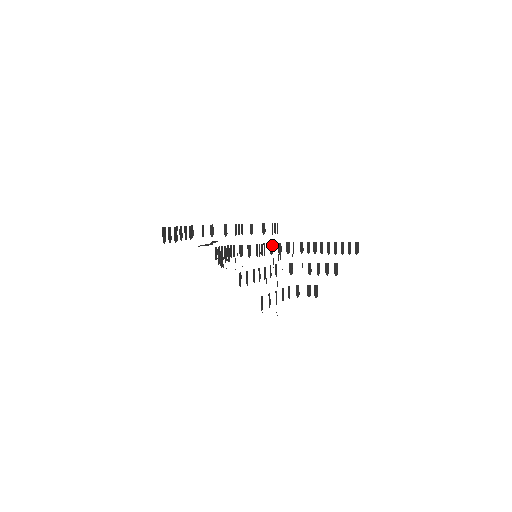
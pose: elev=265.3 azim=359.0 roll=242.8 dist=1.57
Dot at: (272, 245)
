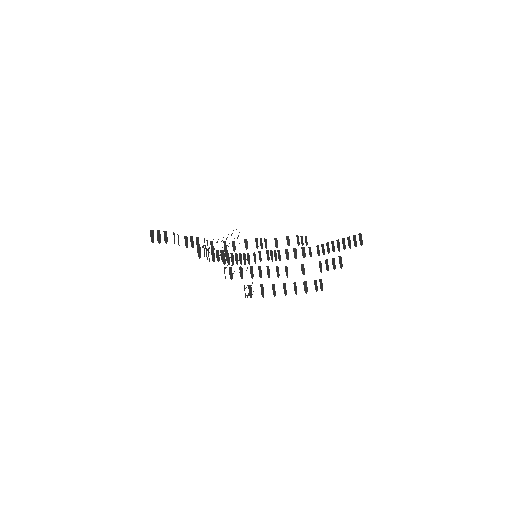
Dot at: (287, 251)
